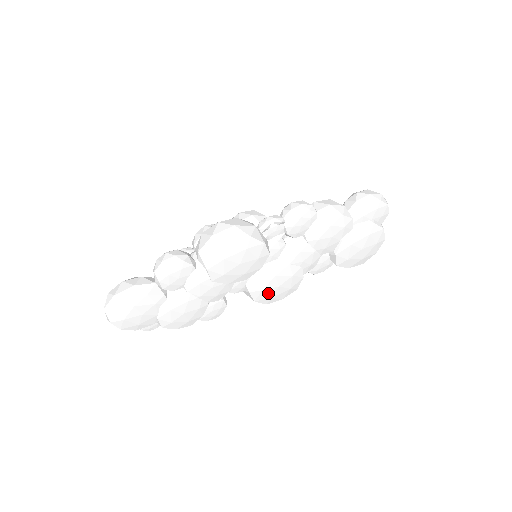
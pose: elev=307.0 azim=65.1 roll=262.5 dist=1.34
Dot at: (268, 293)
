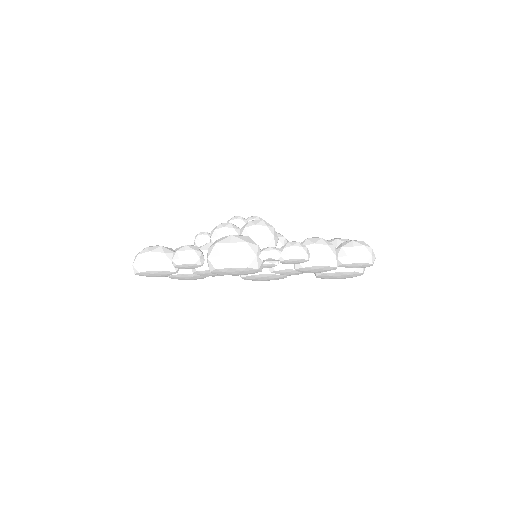
Dot at: (255, 280)
